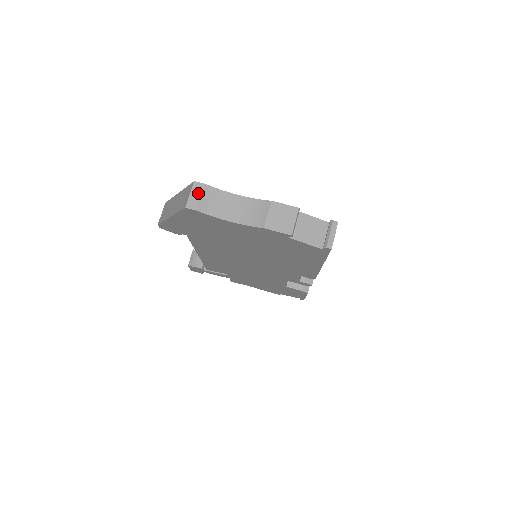
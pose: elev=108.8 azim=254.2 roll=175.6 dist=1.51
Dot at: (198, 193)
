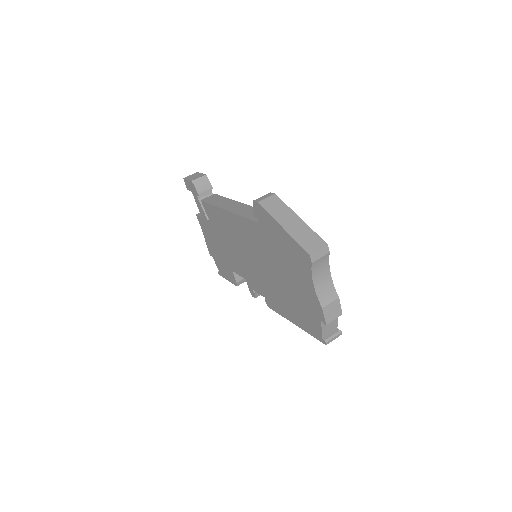
Dot at: (322, 254)
